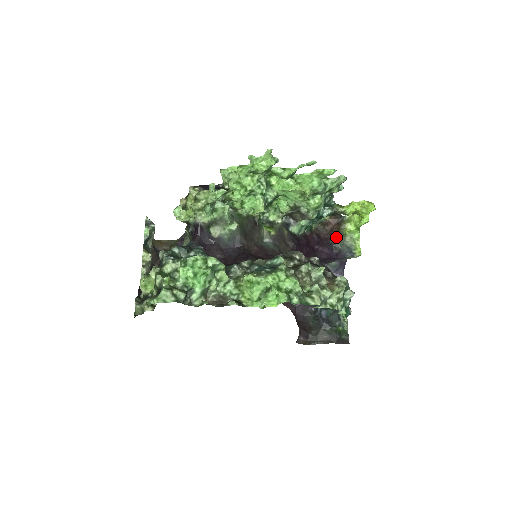
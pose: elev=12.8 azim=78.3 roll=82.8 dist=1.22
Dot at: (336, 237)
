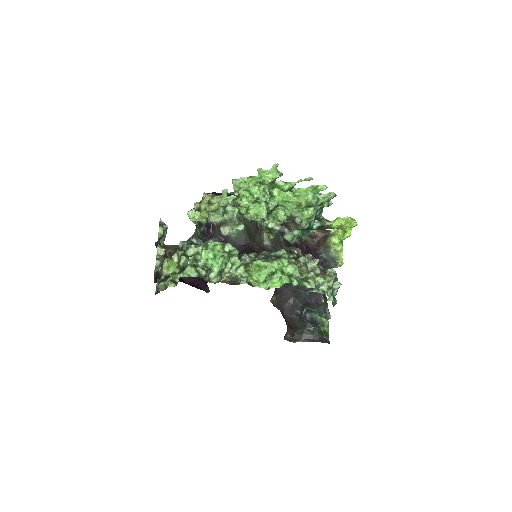
Dot at: (322, 248)
